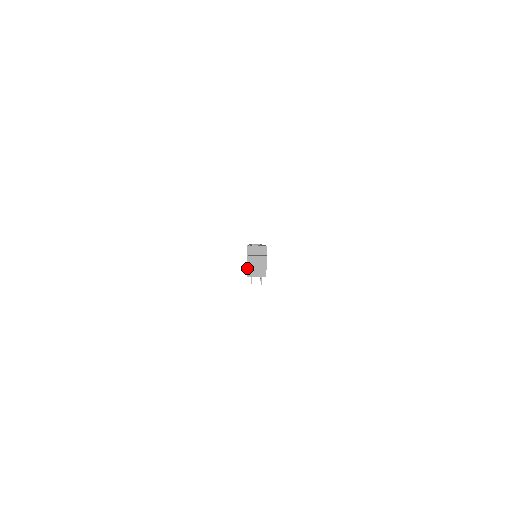
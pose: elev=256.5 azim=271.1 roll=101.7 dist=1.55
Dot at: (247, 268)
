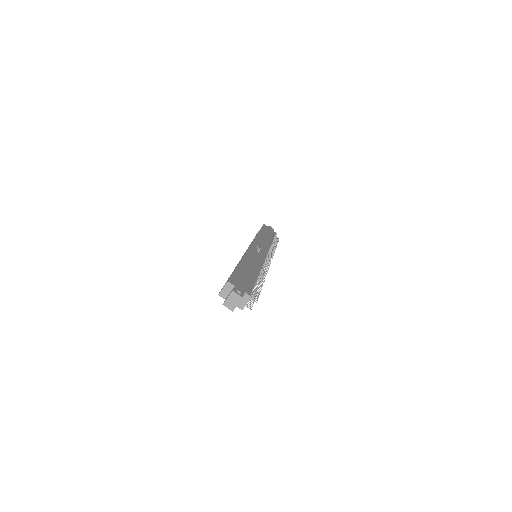
Dot at: (232, 311)
